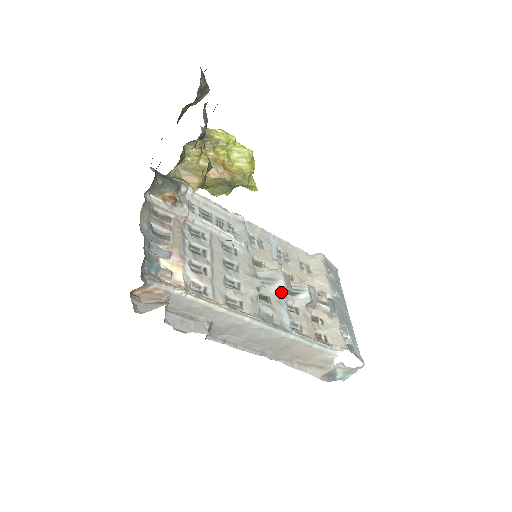
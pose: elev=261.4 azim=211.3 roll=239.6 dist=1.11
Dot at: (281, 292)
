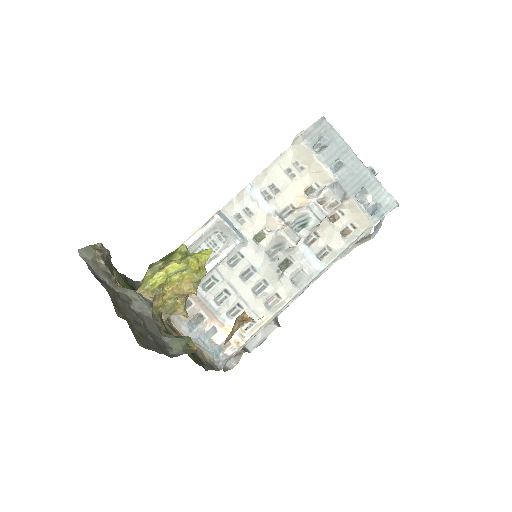
Dot at: (294, 247)
